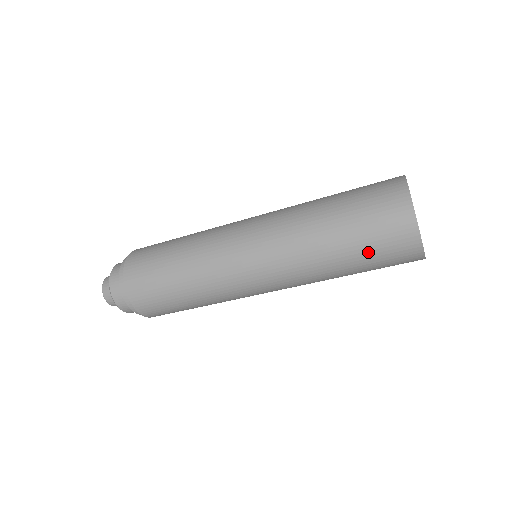
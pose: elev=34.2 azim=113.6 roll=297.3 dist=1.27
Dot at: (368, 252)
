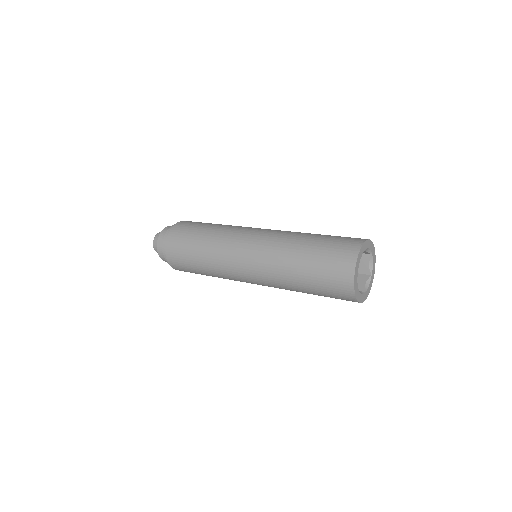
Dot at: occluded
